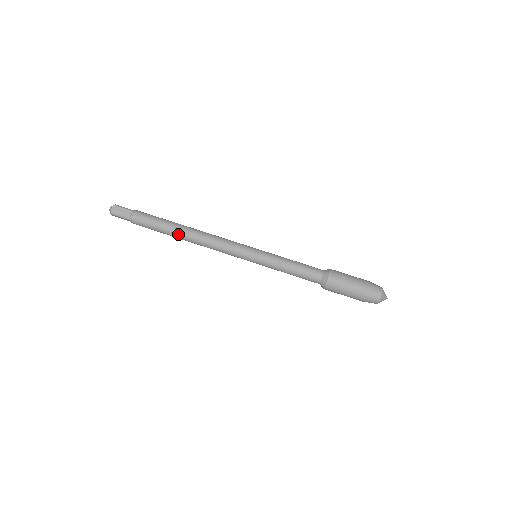
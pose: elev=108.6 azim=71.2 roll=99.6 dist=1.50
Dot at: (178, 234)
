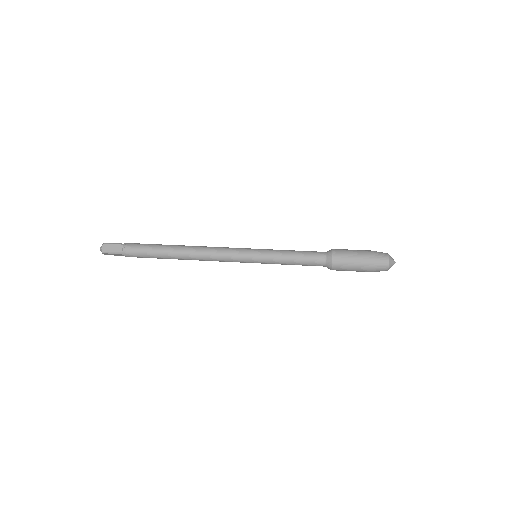
Dot at: (174, 255)
